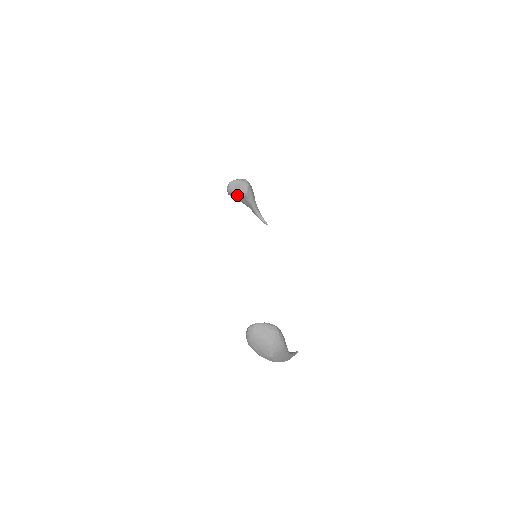
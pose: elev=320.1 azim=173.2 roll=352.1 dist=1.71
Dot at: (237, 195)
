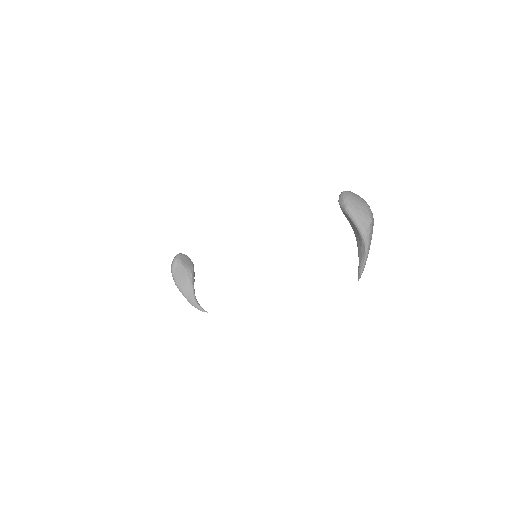
Dot at: (183, 269)
